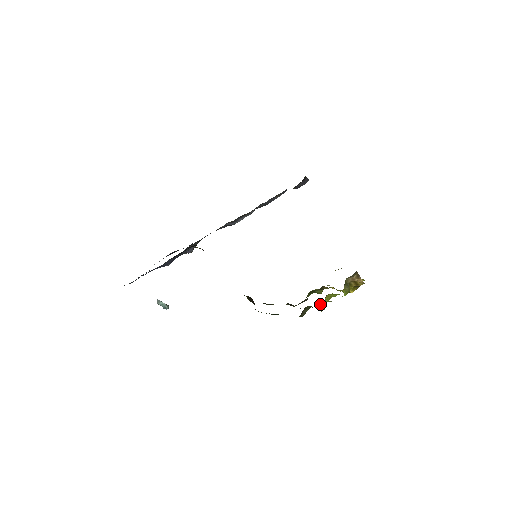
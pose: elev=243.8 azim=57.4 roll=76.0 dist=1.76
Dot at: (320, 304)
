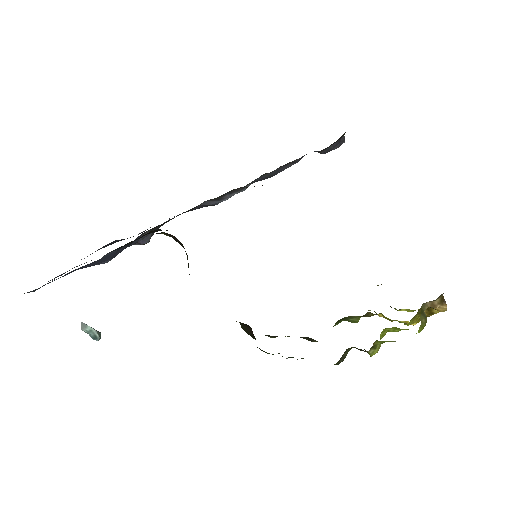
Dot at: (373, 344)
